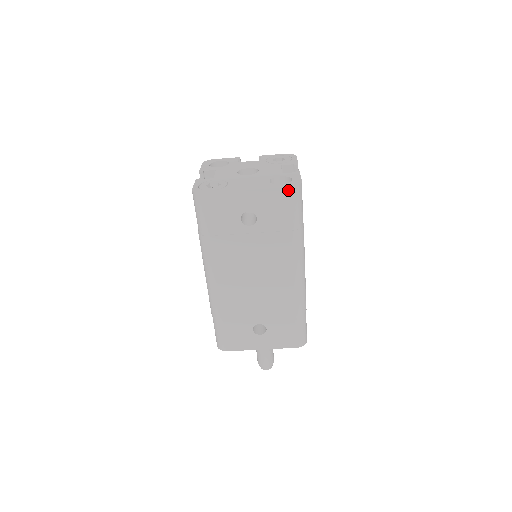
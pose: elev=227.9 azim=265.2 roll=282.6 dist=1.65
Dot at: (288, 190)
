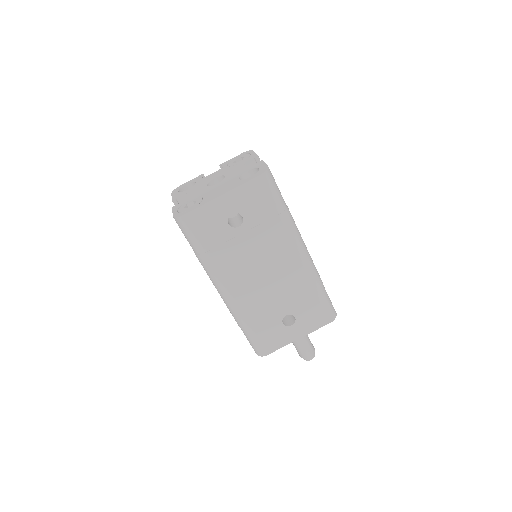
Dot at: (259, 179)
